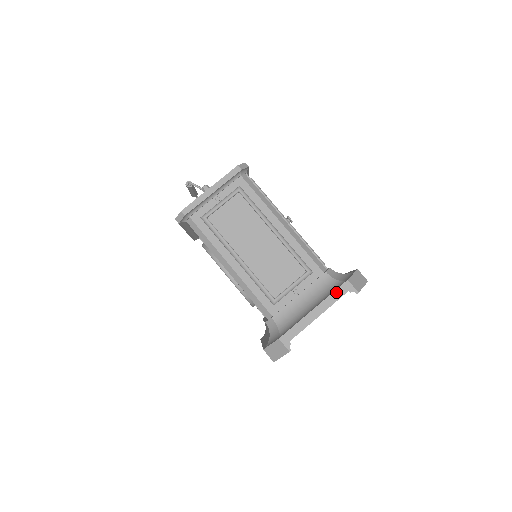
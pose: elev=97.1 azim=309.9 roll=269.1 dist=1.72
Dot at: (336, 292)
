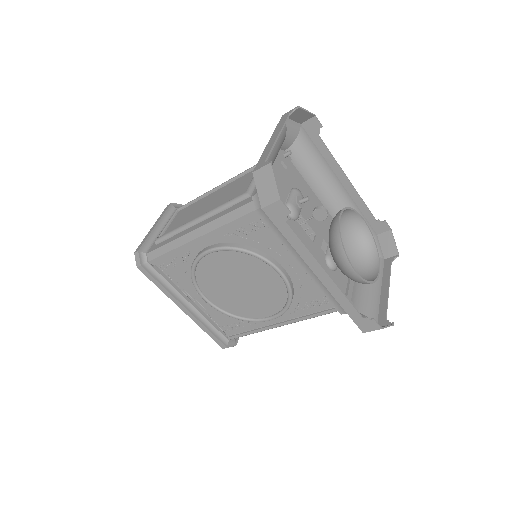
Dot at: (279, 124)
